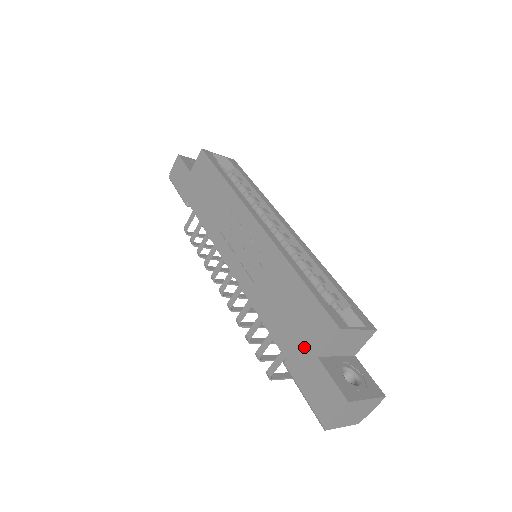
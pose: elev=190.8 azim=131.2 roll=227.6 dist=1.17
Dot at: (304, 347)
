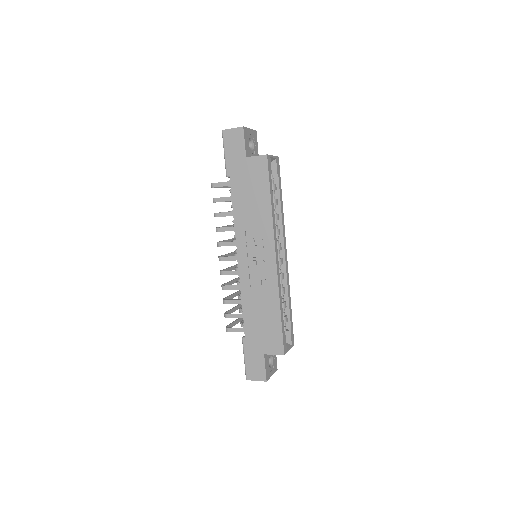
Dot at: (260, 345)
